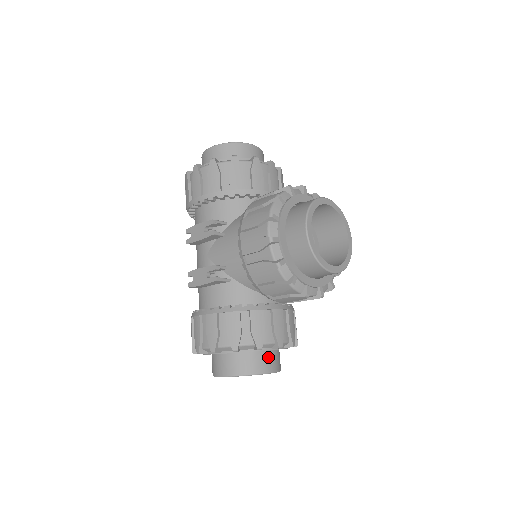
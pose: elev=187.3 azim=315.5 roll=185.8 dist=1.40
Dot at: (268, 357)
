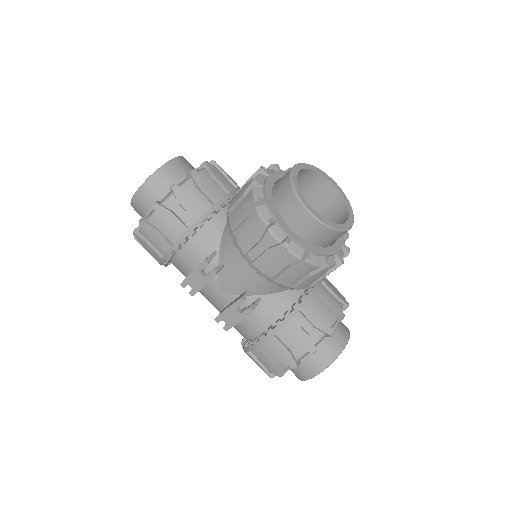
Dot at: (337, 331)
